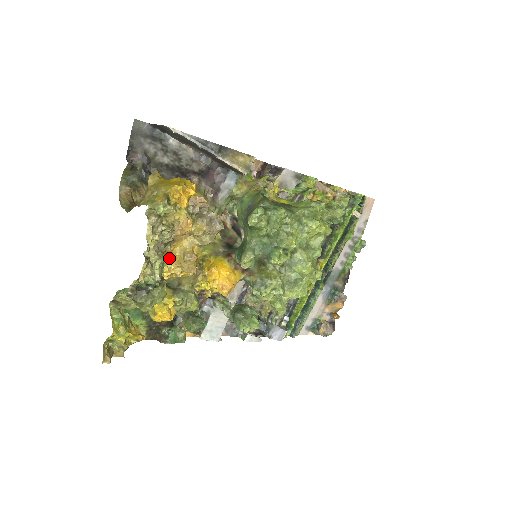
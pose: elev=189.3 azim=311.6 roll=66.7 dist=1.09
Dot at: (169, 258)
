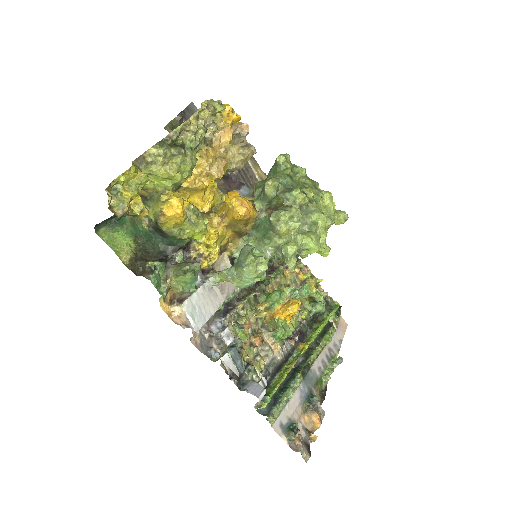
Dot at: (202, 156)
